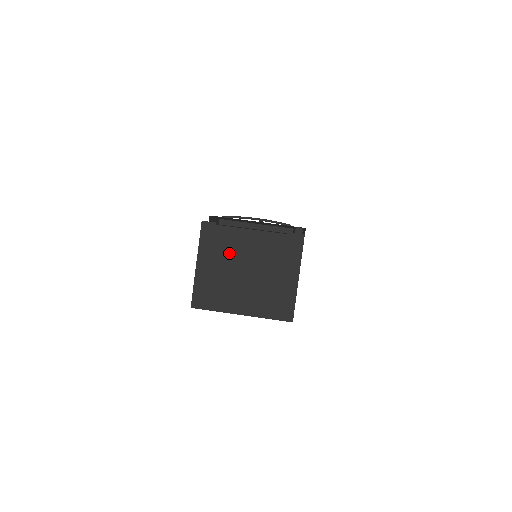
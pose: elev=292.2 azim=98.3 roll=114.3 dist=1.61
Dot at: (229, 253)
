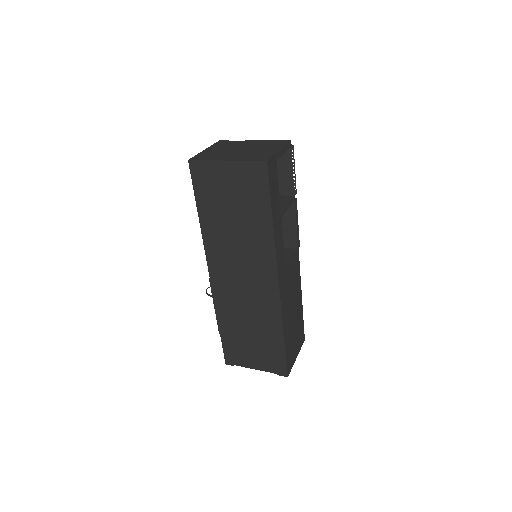
Dot at: (232, 146)
